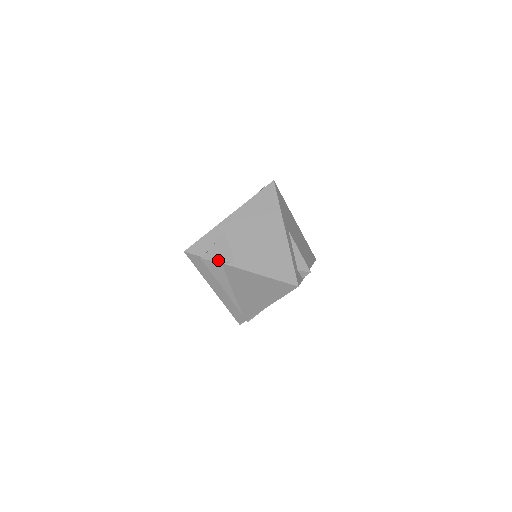
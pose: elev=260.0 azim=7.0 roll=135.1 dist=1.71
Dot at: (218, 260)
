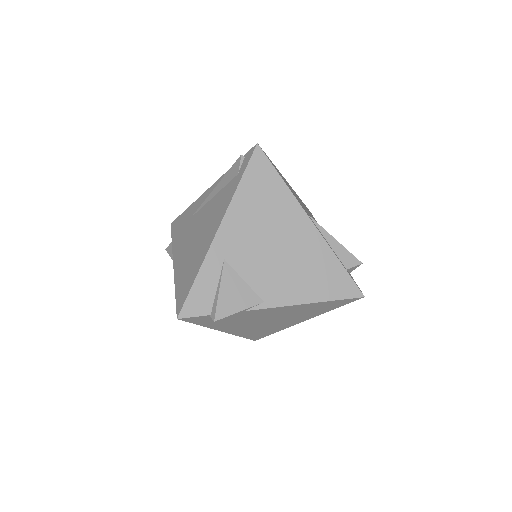
Dot at: (239, 310)
